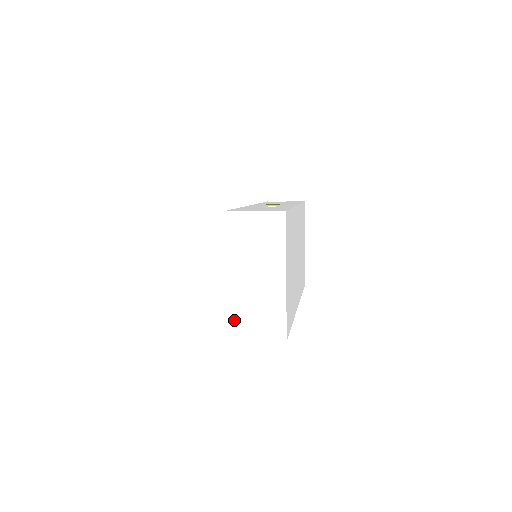
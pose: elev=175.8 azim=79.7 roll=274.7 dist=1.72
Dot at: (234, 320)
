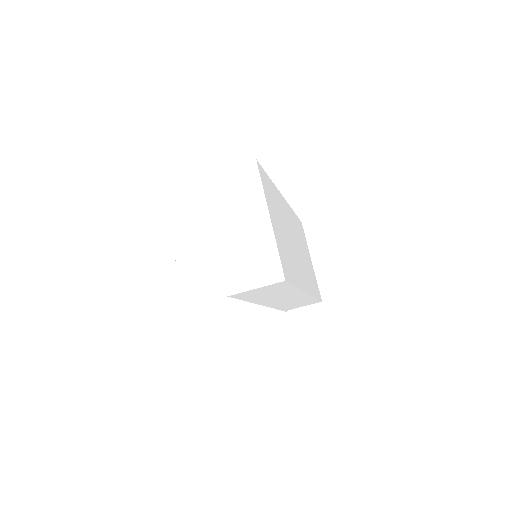
Dot at: (230, 275)
